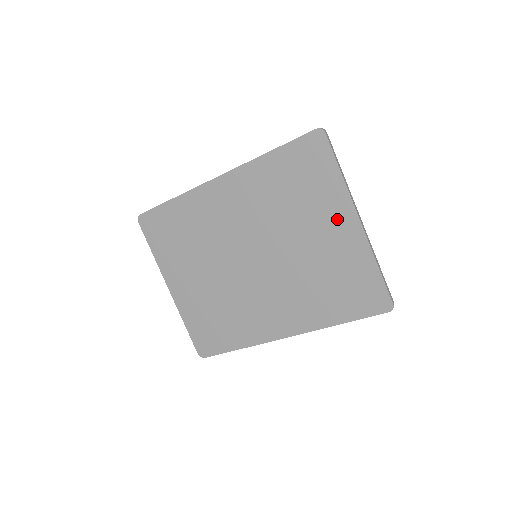
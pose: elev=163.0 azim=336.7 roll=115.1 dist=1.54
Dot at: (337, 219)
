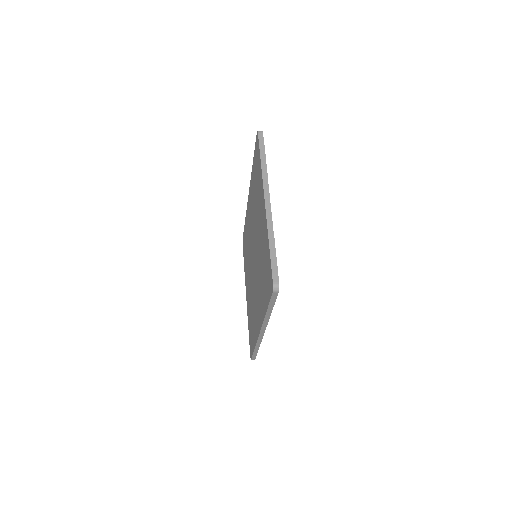
Dot at: (262, 205)
